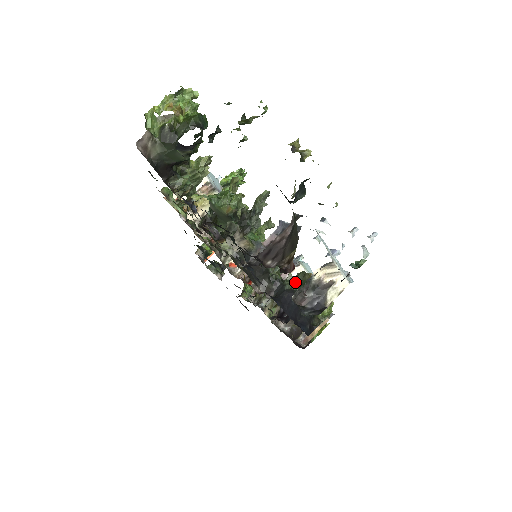
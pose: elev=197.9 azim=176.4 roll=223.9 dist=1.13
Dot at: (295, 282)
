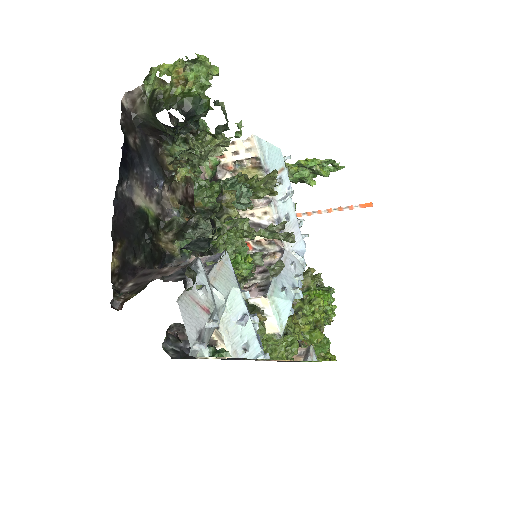
Dot at: occluded
